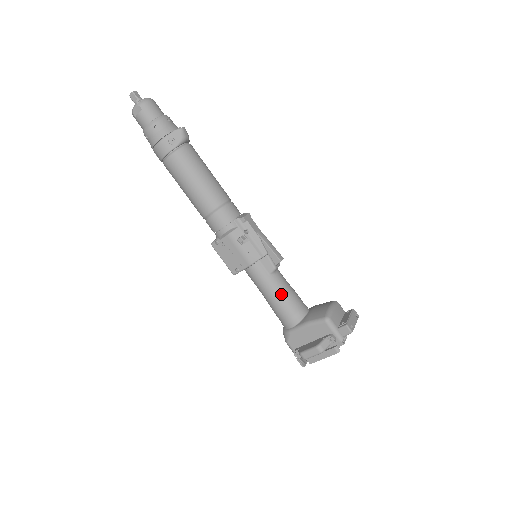
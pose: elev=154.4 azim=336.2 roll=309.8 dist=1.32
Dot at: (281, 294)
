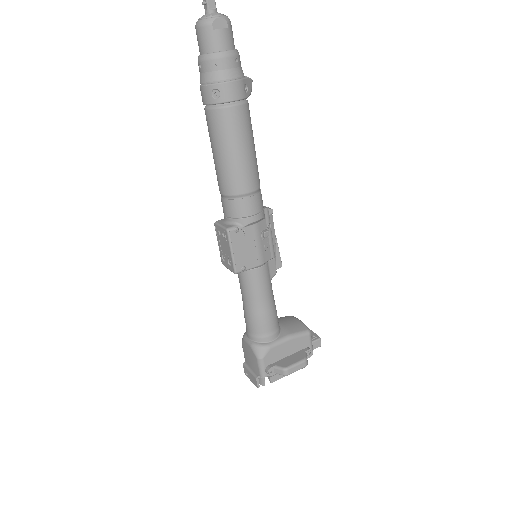
Dot at: (273, 303)
